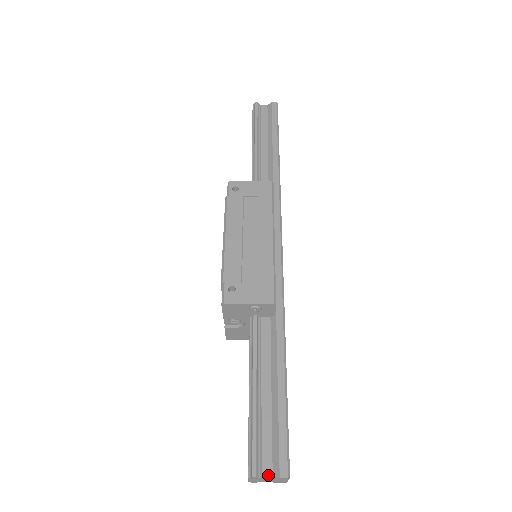
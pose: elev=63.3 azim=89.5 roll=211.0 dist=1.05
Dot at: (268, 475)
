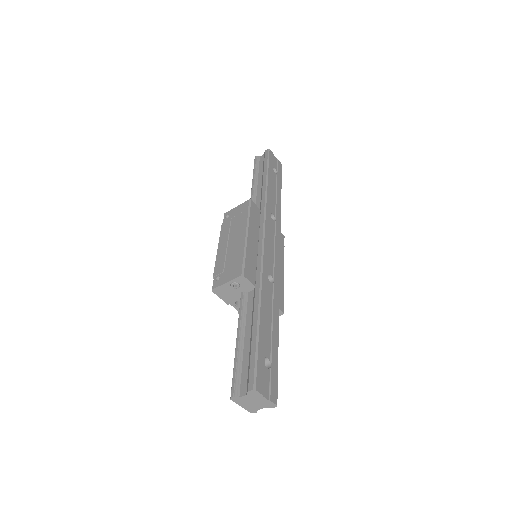
Dot at: (243, 394)
